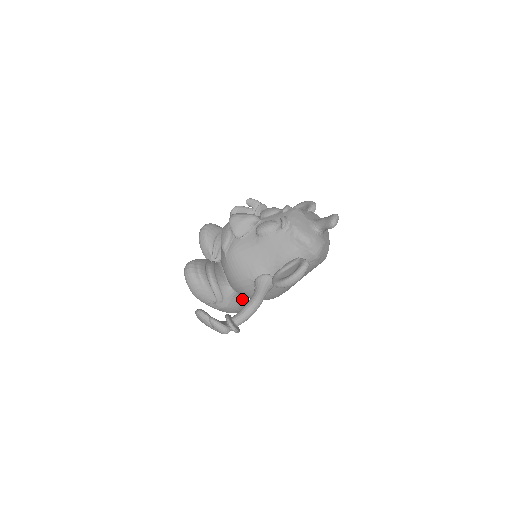
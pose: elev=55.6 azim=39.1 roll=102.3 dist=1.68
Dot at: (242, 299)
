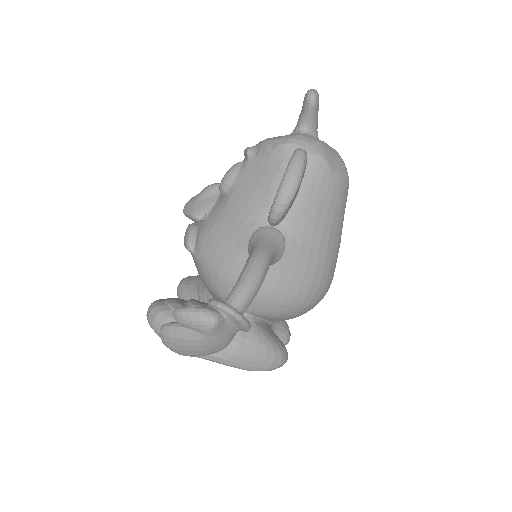
Dot at: (268, 333)
